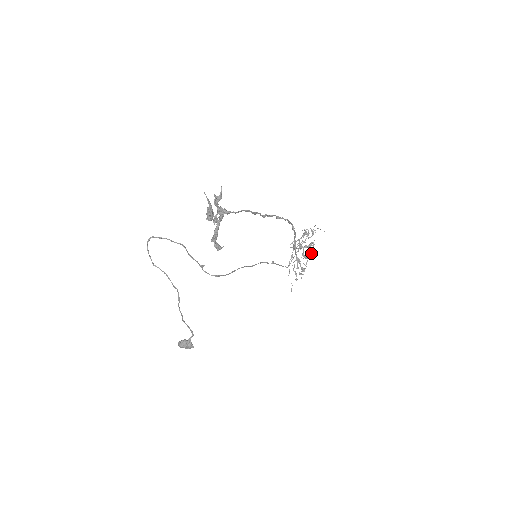
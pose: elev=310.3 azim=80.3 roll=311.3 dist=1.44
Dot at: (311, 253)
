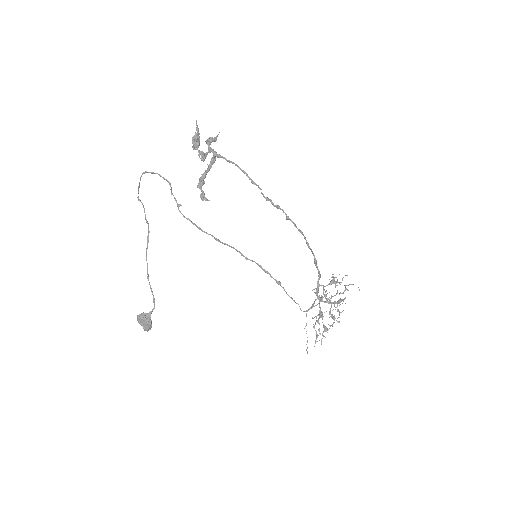
Dot at: (339, 312)
